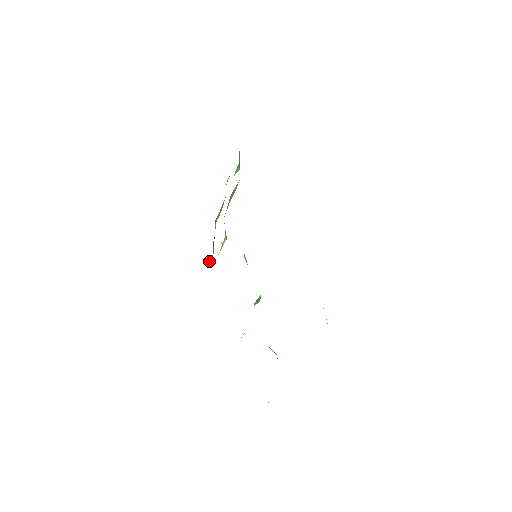
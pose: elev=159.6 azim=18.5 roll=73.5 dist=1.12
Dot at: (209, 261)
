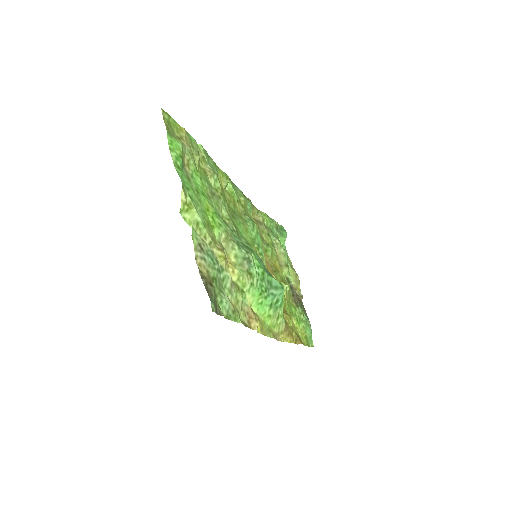
Dot at: (301, 320)
